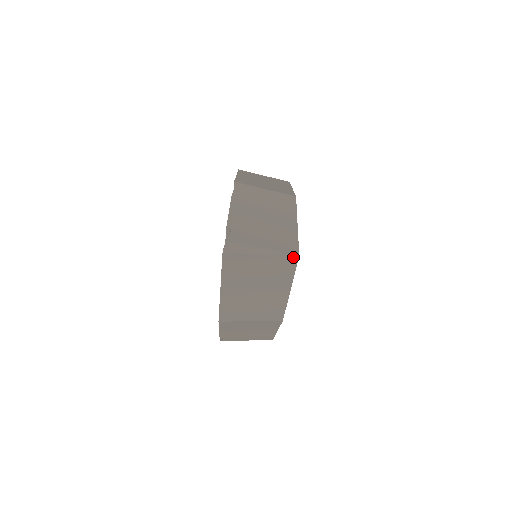
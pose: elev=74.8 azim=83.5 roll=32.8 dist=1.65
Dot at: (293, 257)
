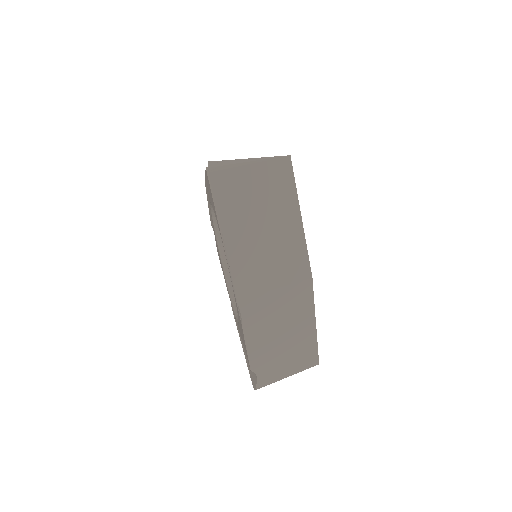
Dot at: (285, 159)
